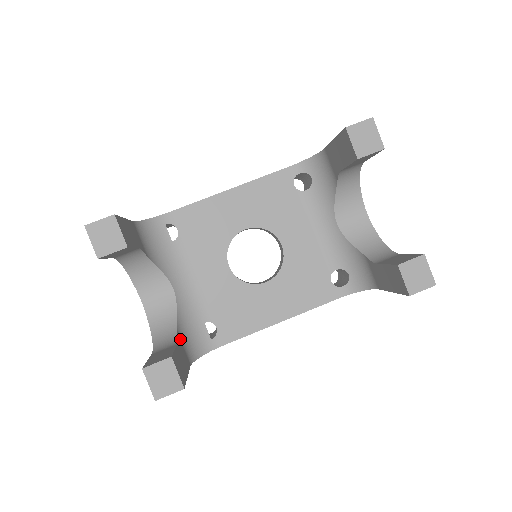
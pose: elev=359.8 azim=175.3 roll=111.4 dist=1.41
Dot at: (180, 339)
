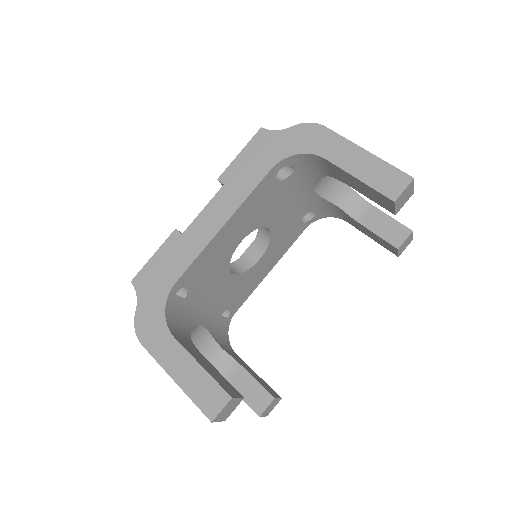
Dot at: (226, 350)
